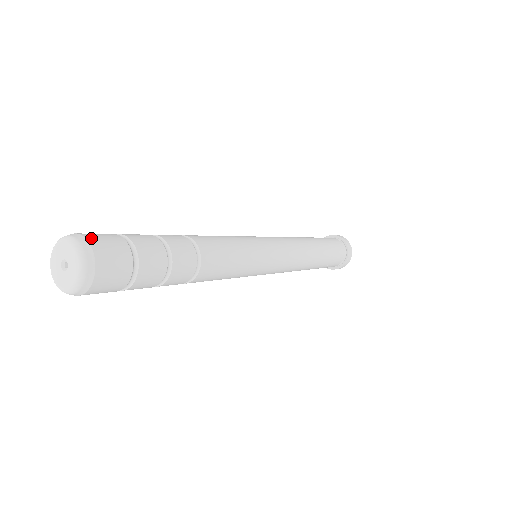
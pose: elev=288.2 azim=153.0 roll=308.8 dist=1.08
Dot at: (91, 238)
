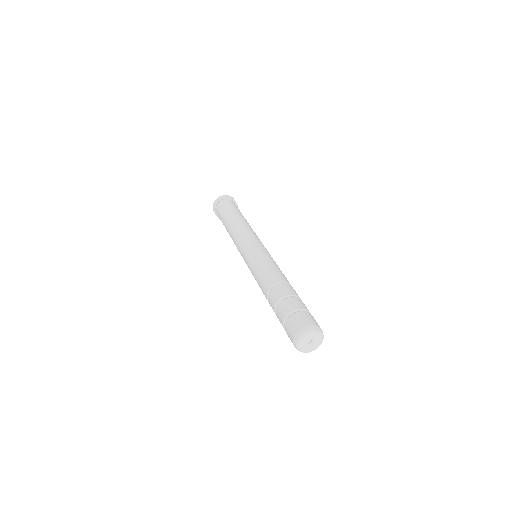
Dot at: (317, 324)
